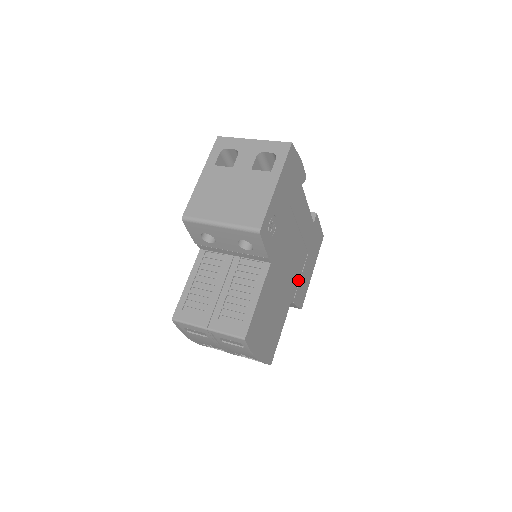
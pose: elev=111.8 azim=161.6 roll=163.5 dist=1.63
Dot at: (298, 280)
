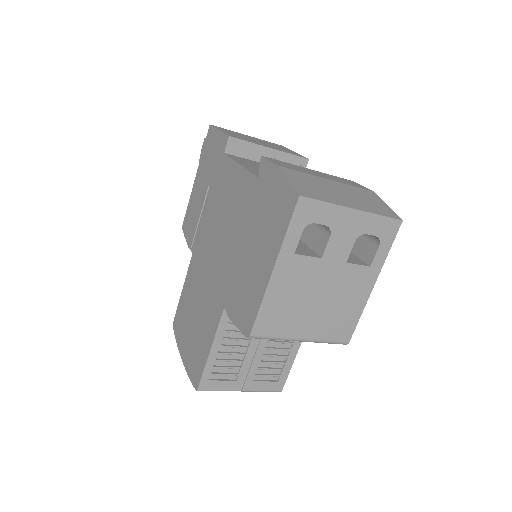
Dot at: occluded
